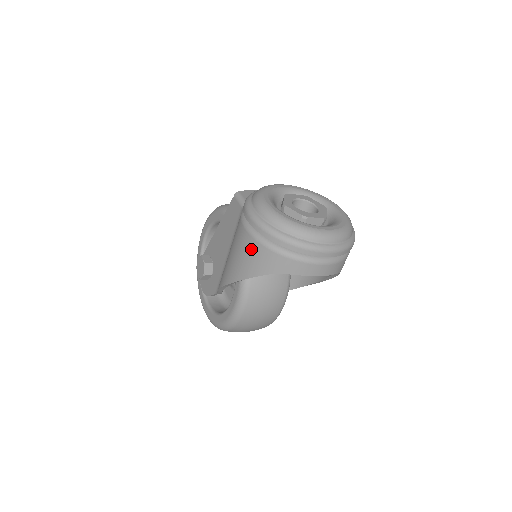
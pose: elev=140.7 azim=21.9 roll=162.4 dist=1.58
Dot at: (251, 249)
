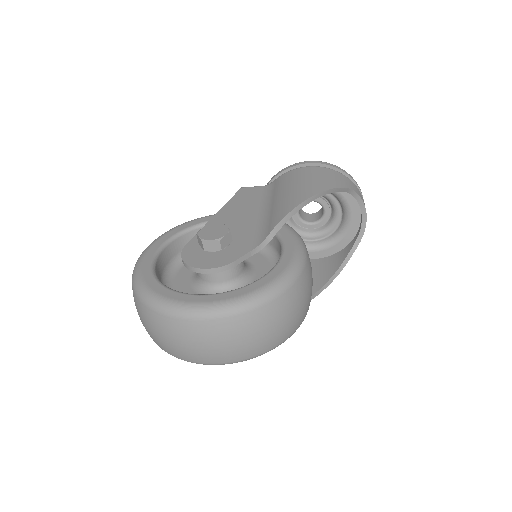
Dot at: (327, 172)
